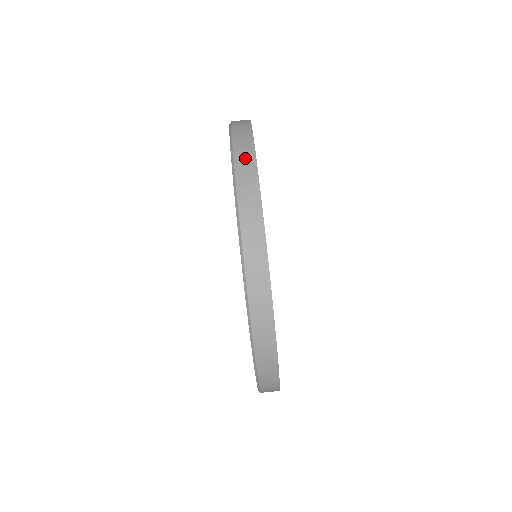
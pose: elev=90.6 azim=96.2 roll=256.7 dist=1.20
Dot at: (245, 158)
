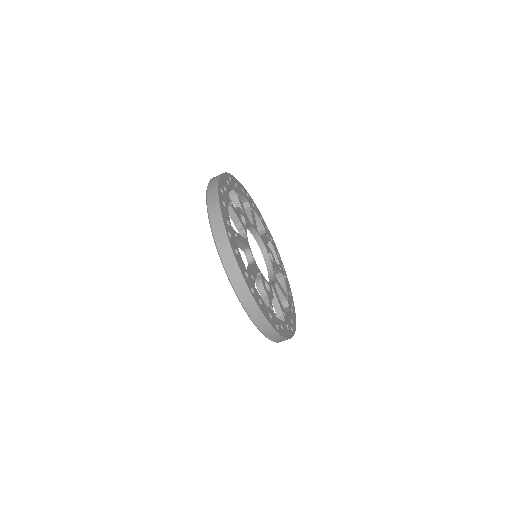
Dot at: (213, 182)
